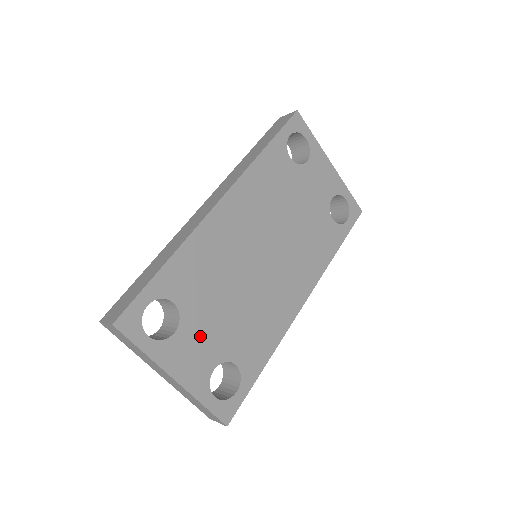
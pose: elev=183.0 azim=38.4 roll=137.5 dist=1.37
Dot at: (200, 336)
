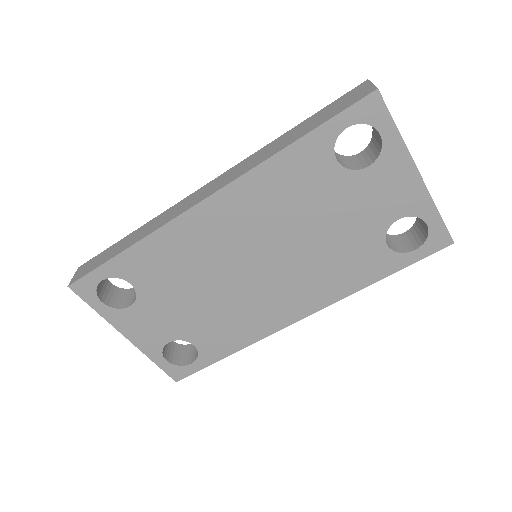
Dot at: (157, 315)
